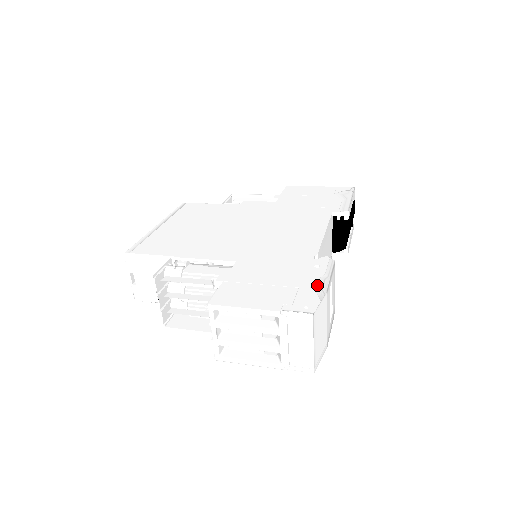
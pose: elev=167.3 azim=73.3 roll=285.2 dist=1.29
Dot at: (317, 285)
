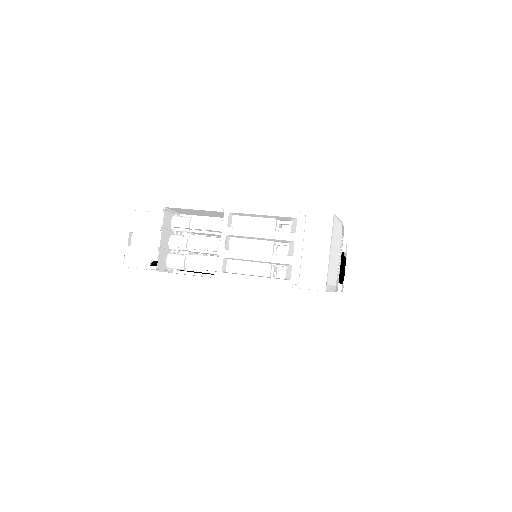
Dot at: occluded
